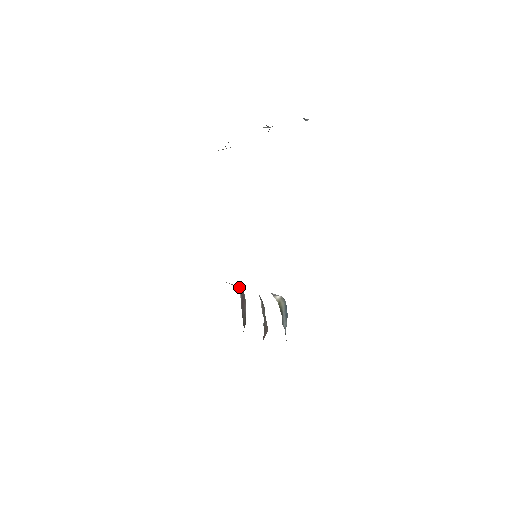
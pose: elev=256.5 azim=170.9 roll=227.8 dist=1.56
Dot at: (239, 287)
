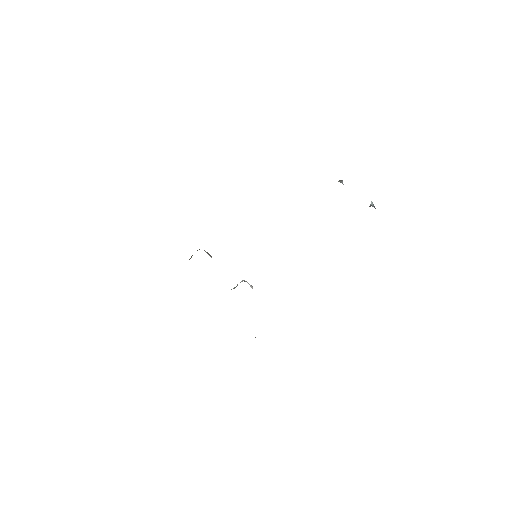
Dot at: occluded
